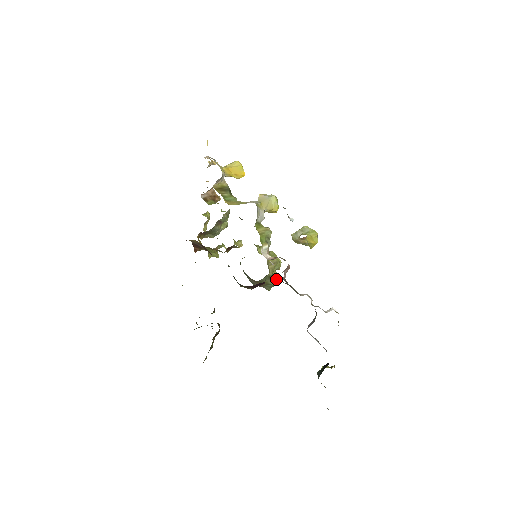
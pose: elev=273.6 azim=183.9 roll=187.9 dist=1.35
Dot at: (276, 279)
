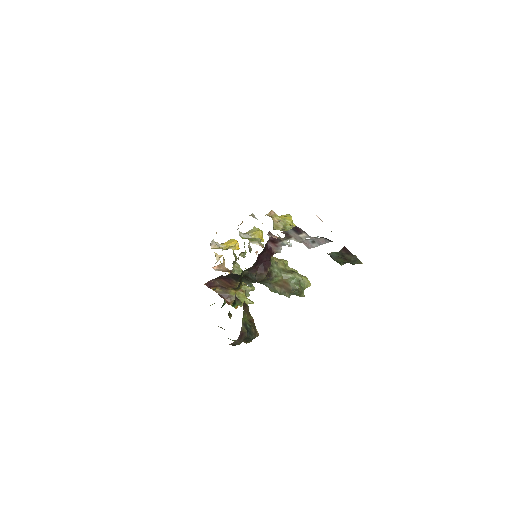
Dot at: (294, 272)
